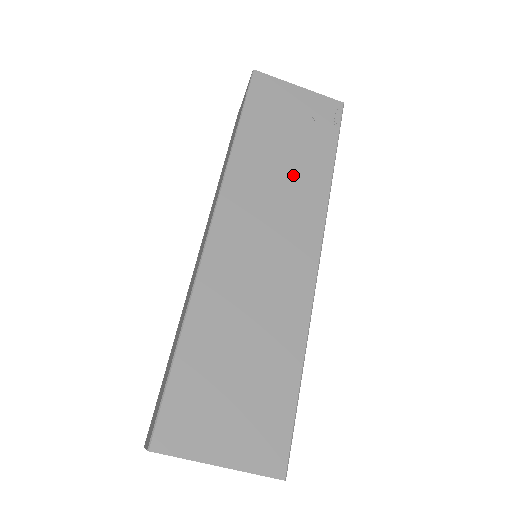
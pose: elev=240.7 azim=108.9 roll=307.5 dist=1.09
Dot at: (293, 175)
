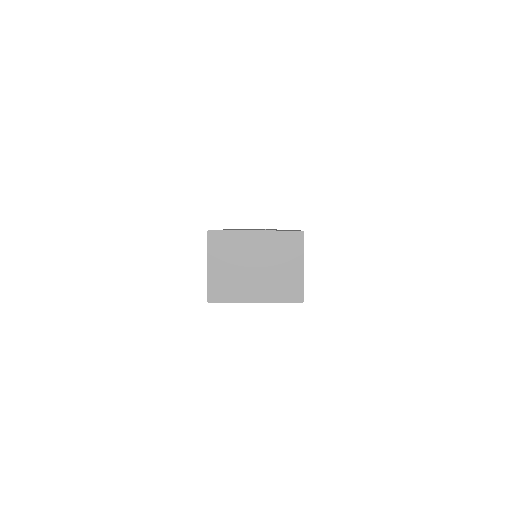
Dot at: occluded
